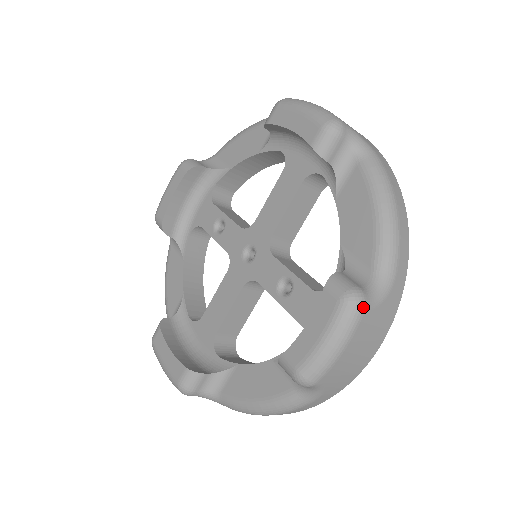
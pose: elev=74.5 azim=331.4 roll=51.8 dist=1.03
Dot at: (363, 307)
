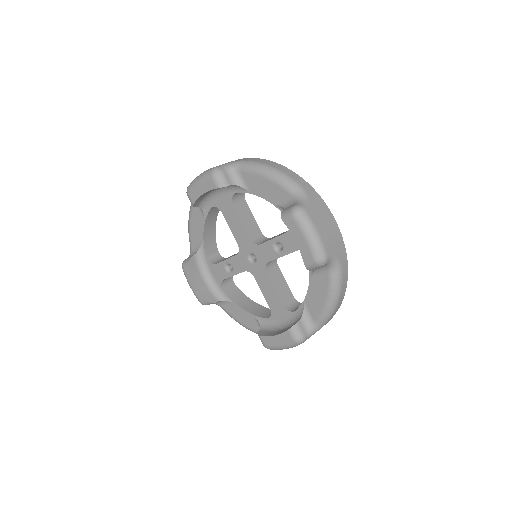
Dot at: (303, 209)
